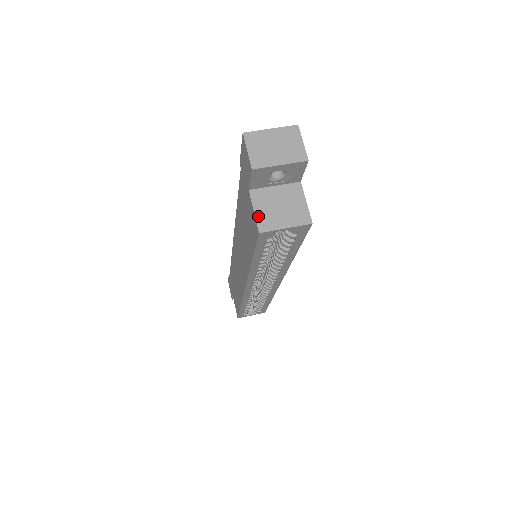
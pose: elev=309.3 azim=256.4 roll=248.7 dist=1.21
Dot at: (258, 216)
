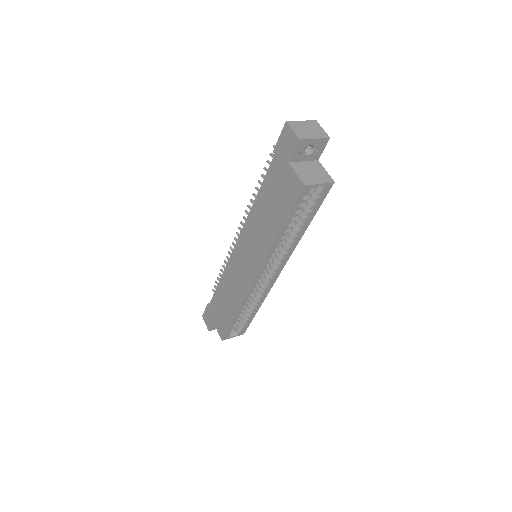
Dot at: (300, 176)
